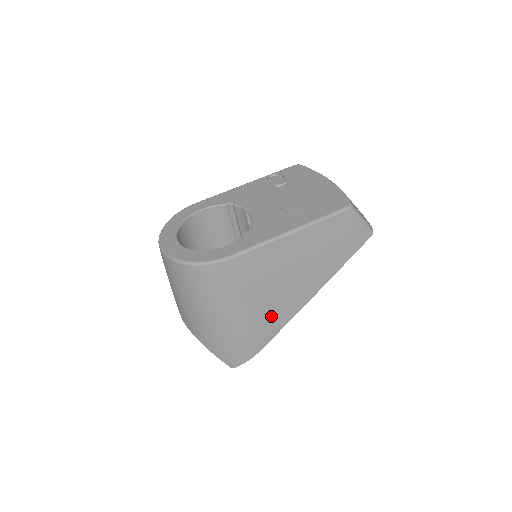
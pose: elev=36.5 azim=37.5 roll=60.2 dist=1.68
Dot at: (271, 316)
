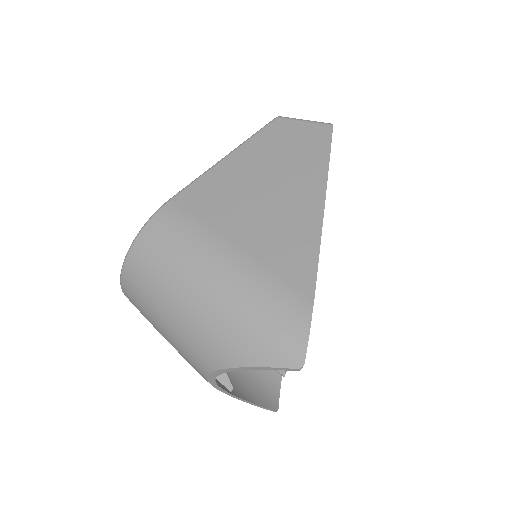
Dot at: (282, 246)
